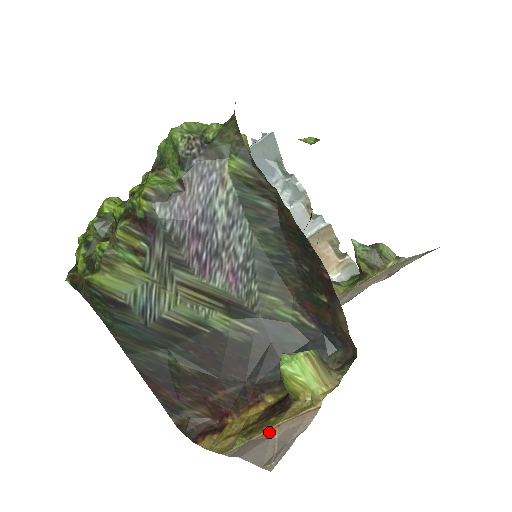
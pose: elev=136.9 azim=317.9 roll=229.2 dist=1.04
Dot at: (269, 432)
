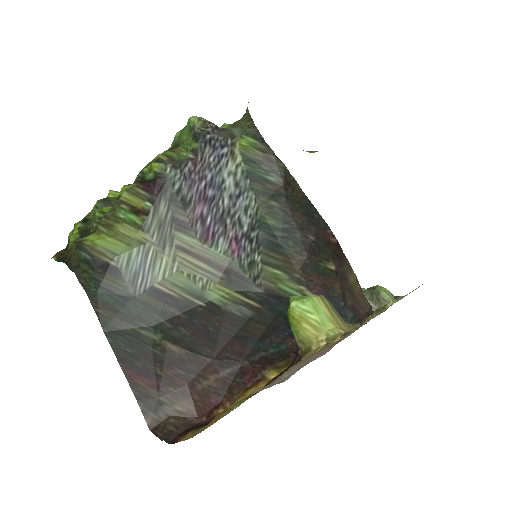
Dot at: (276, 379)
